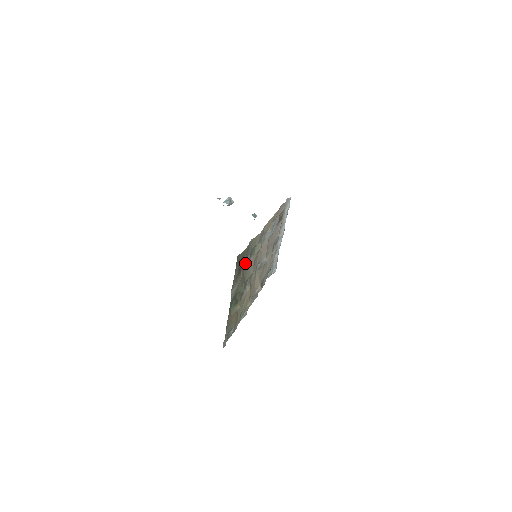
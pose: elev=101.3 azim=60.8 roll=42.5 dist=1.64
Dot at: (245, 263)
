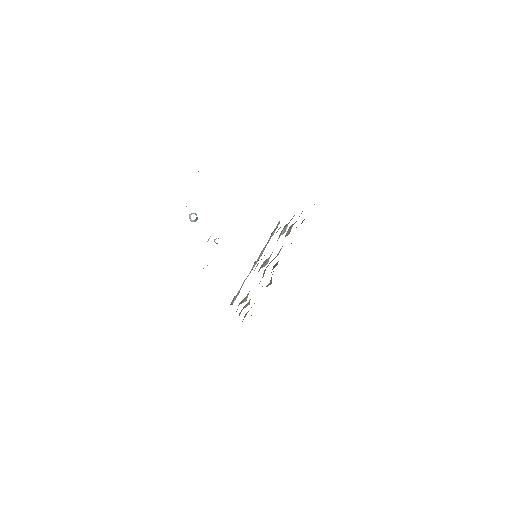
Dot at: occluded
